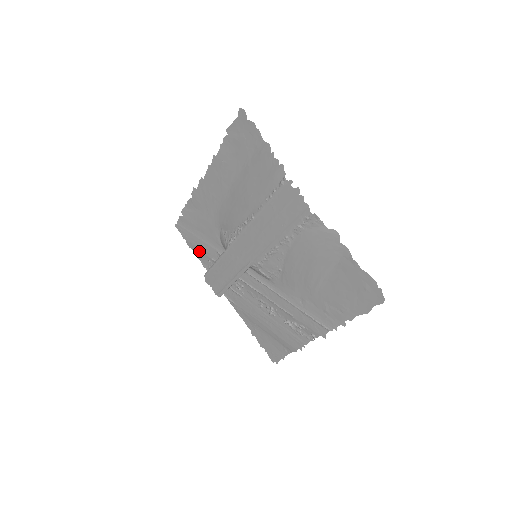
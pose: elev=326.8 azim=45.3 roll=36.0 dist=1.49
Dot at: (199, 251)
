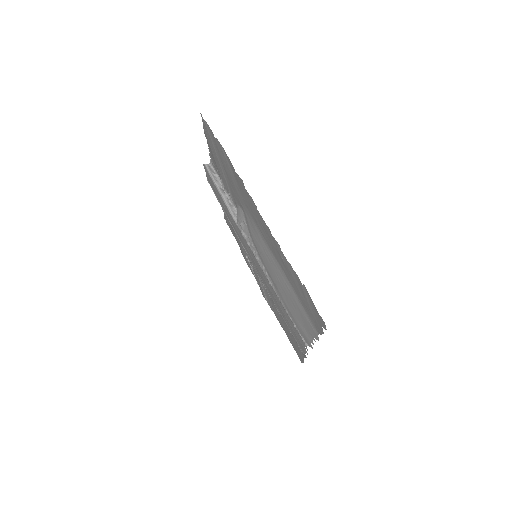
Dot at: (213, 156)
